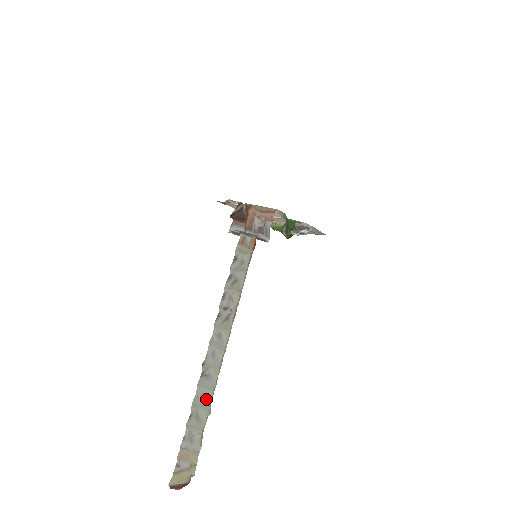
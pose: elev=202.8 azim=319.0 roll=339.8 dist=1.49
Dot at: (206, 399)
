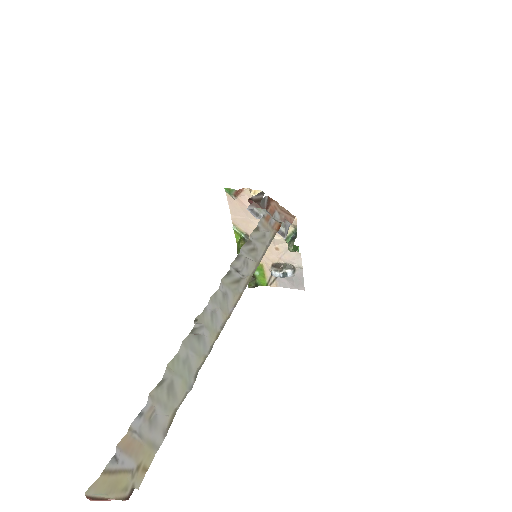
Dot at: (190, 367)
